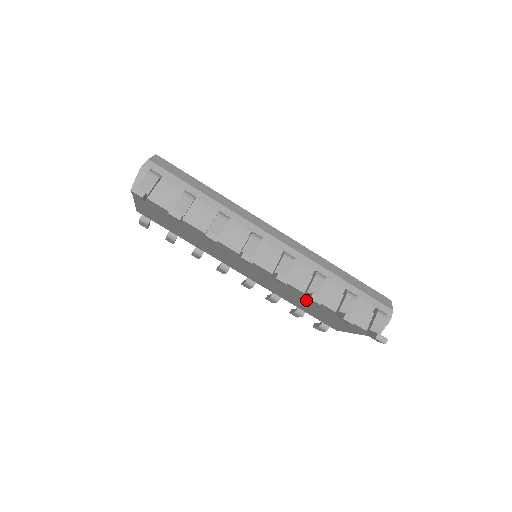
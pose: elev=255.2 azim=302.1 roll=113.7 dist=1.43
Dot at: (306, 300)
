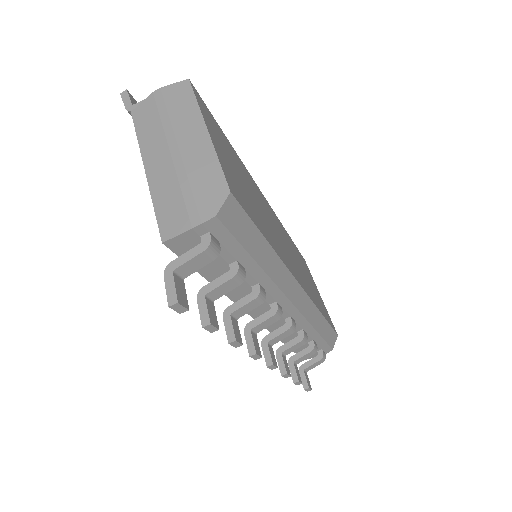
Dot at: occluded
